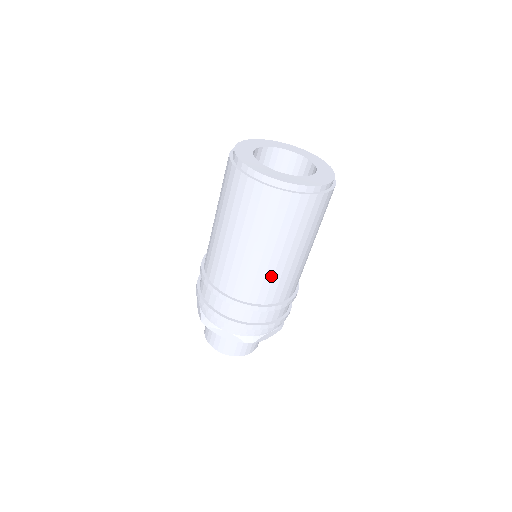
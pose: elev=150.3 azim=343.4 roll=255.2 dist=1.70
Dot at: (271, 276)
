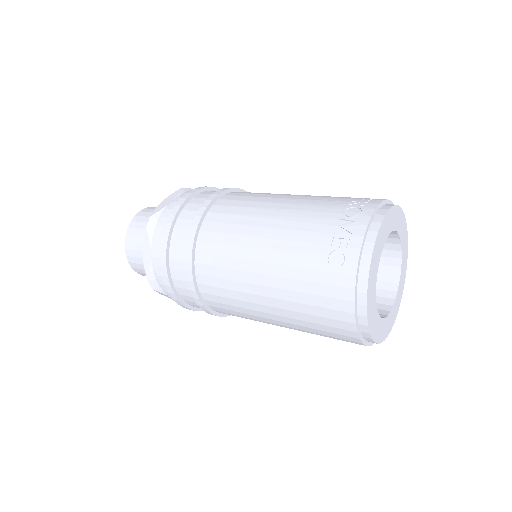
Dot at: occluded
